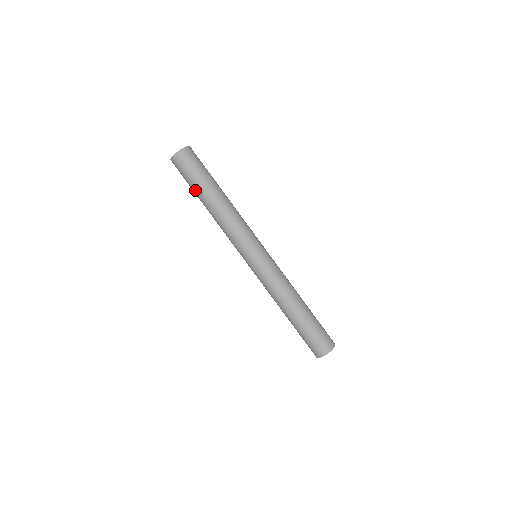
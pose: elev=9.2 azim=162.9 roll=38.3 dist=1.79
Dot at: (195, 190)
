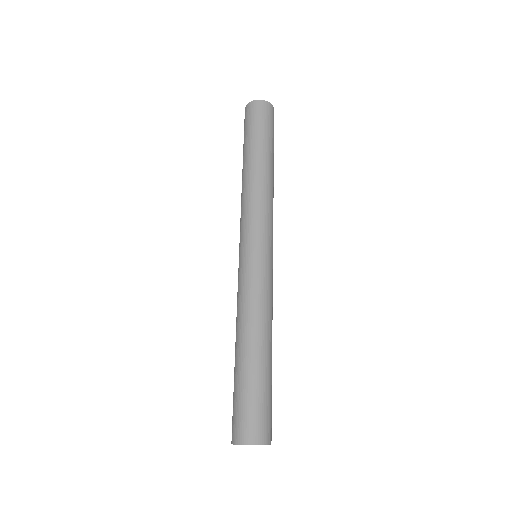
Dot at: (255, 141)
